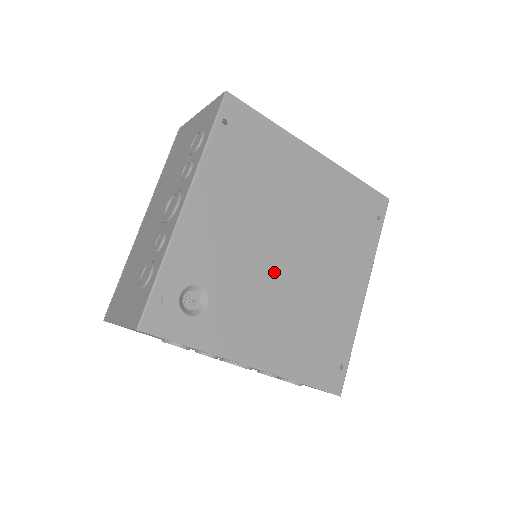
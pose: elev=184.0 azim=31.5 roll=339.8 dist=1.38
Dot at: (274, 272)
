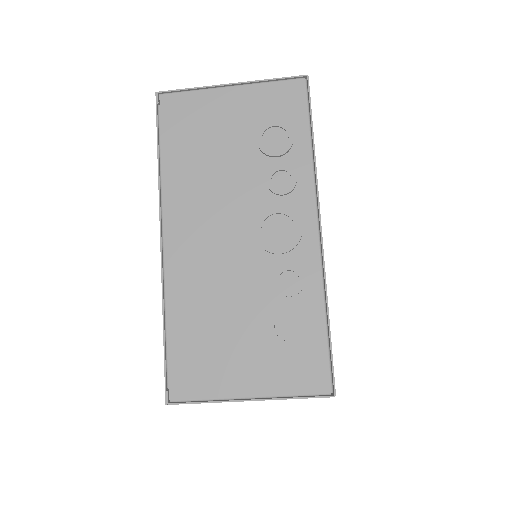
Dot at: occluded
